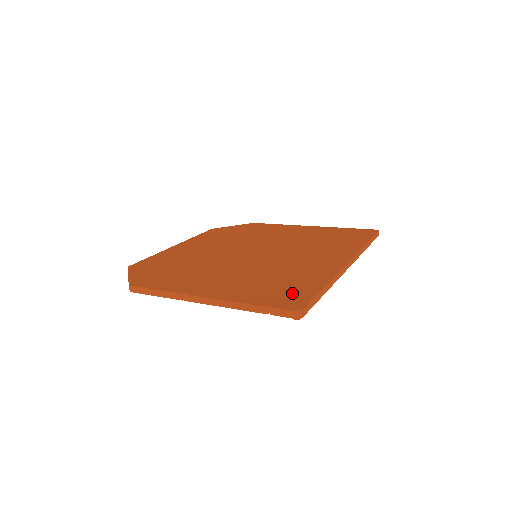
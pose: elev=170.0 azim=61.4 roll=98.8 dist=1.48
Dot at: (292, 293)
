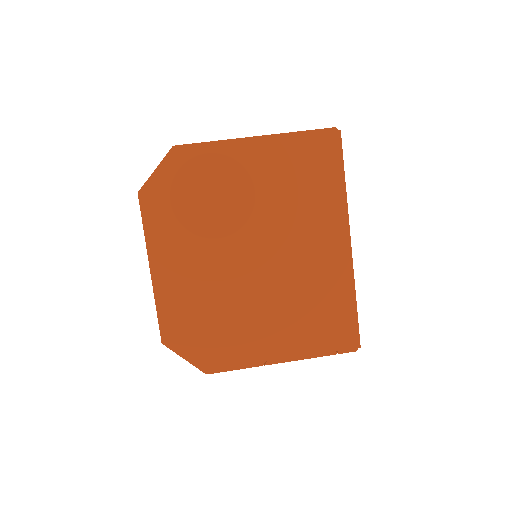
Dot at: (341, 327)
